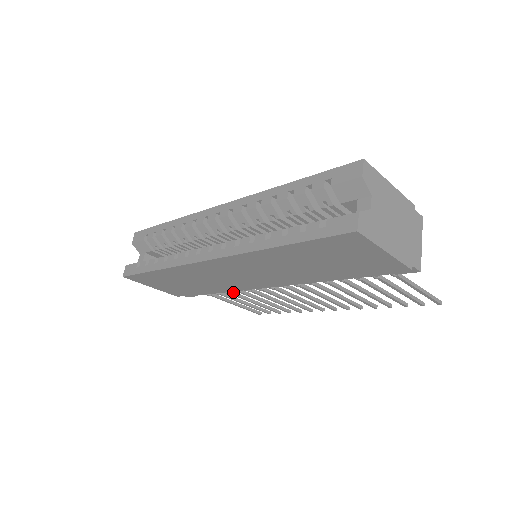
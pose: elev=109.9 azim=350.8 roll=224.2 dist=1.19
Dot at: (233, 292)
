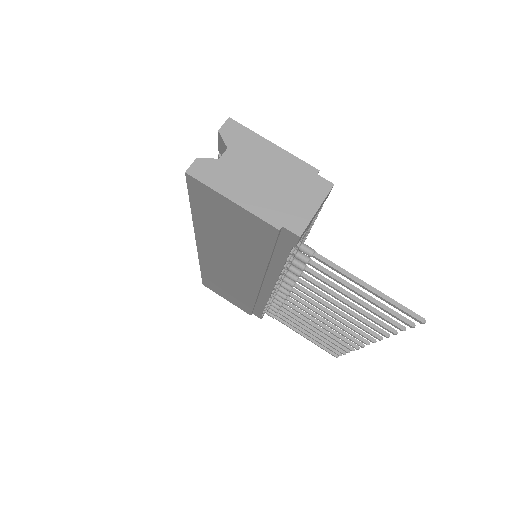
Dot at: (282, 312)
